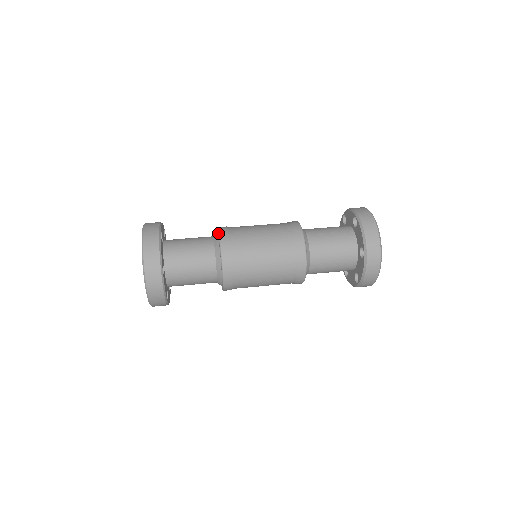
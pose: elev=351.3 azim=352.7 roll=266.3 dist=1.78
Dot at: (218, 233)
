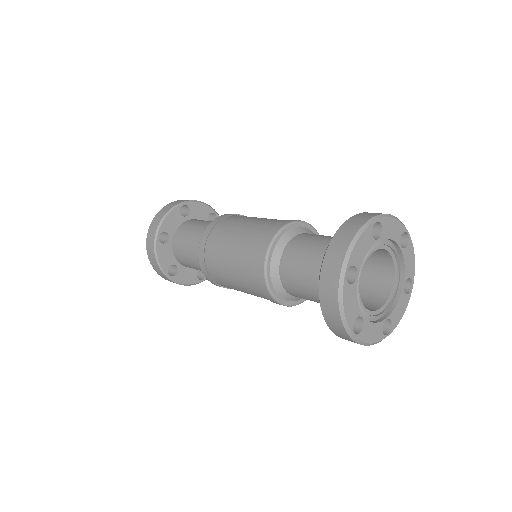
Dot at: (199, 243)
